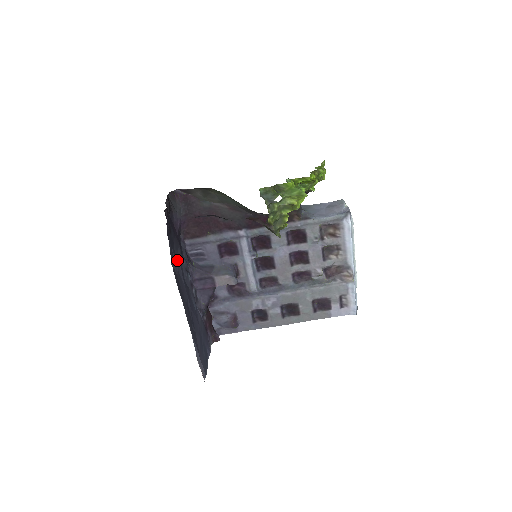
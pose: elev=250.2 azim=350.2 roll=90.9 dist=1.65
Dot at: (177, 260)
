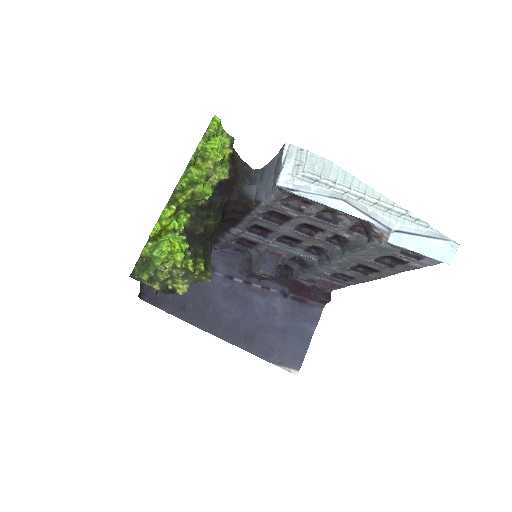
Dot at: (202, 287)
